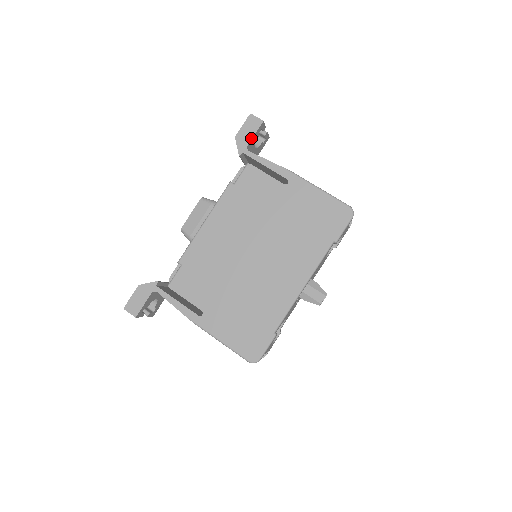
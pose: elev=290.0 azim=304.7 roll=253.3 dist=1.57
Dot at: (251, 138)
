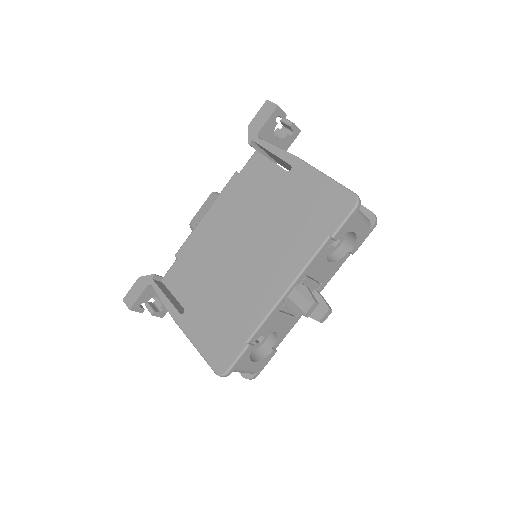
Dot at: (263, 124)
